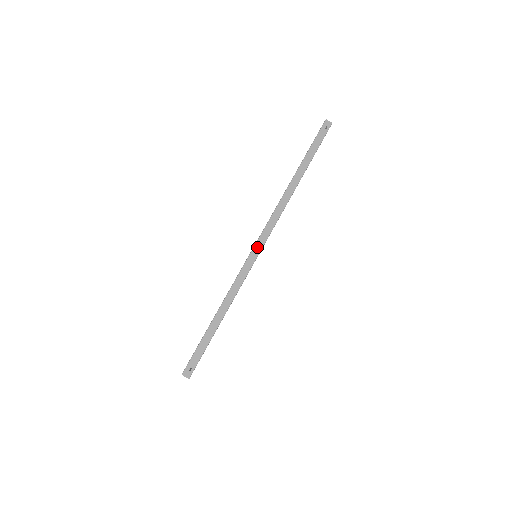
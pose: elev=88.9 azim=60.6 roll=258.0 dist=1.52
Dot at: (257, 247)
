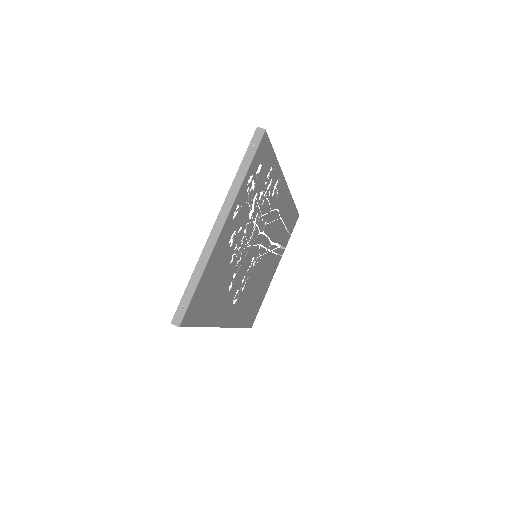
Dot at: occluded
